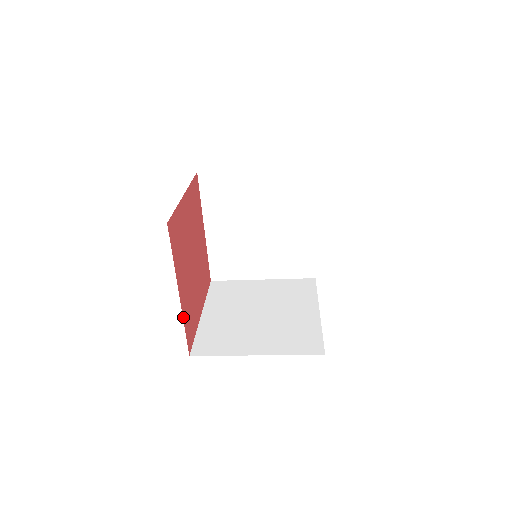
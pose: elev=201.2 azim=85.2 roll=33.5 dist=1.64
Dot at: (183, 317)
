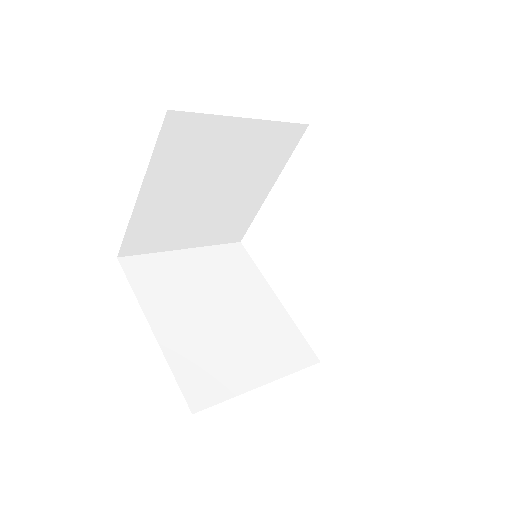
Dot at: occluded
